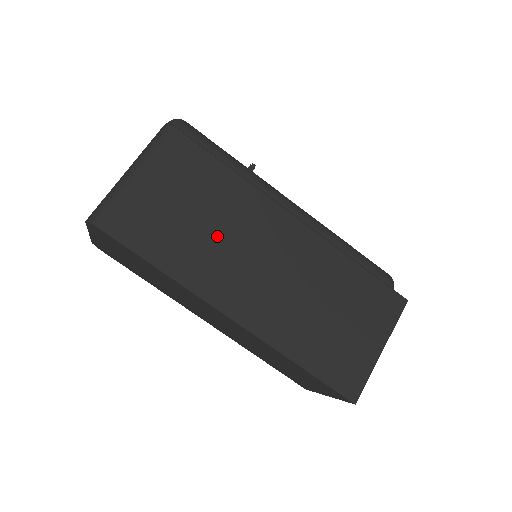
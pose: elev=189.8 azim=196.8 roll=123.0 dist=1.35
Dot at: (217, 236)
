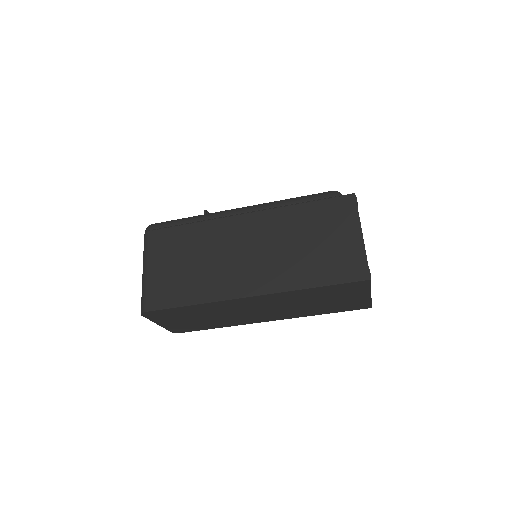
Dot at: (209, 262)
